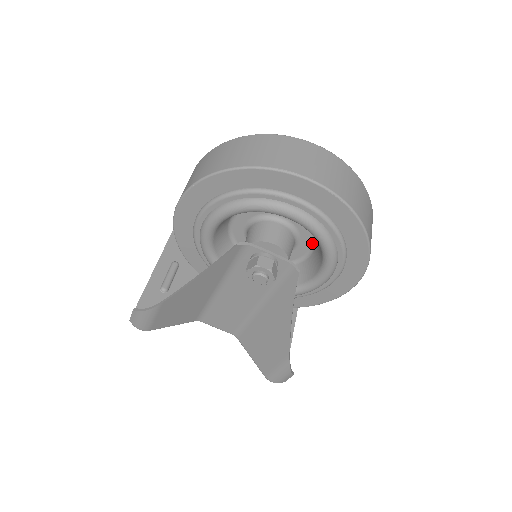
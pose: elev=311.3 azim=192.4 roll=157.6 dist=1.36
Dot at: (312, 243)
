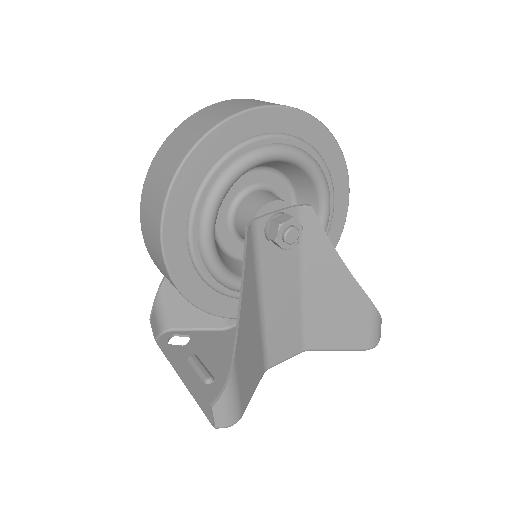
Dot at: (289, 190)
